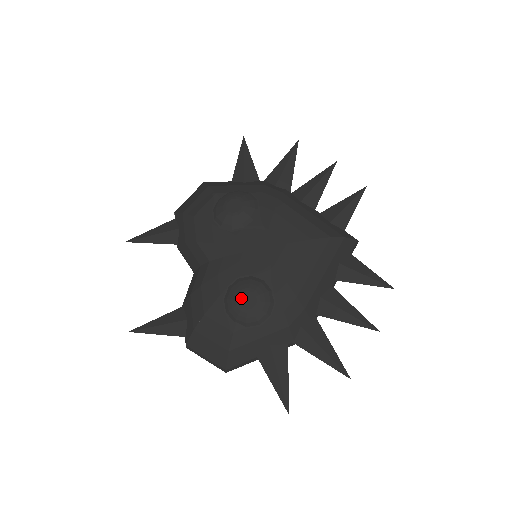
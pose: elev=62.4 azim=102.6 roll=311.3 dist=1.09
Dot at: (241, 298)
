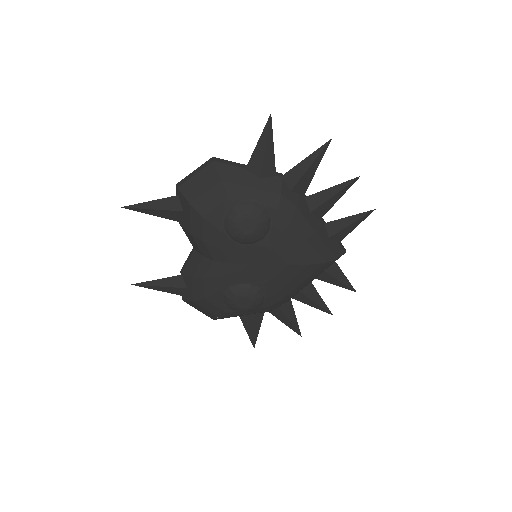
Dot at: (239, 301)
